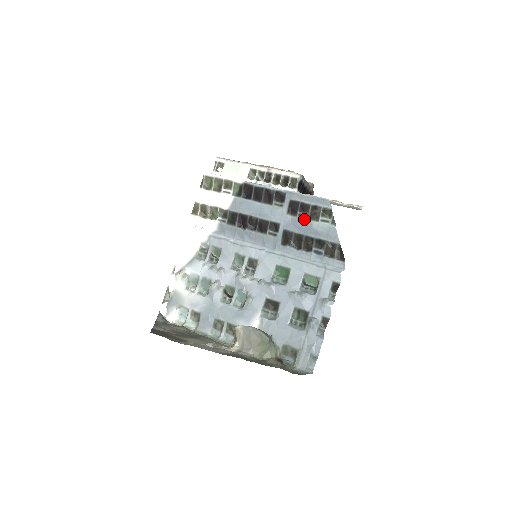
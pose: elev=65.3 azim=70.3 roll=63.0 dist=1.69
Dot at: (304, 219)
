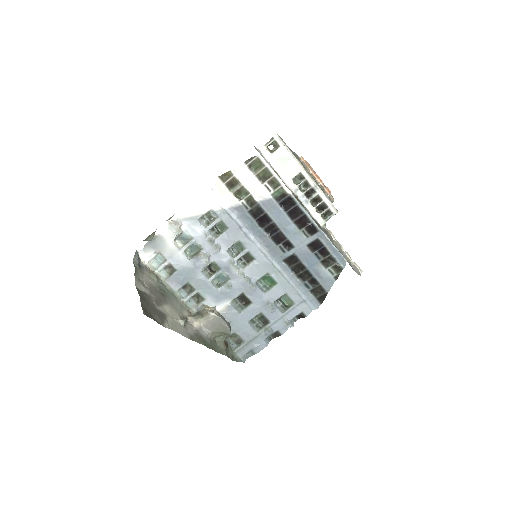
Dot at: (317, 259)
